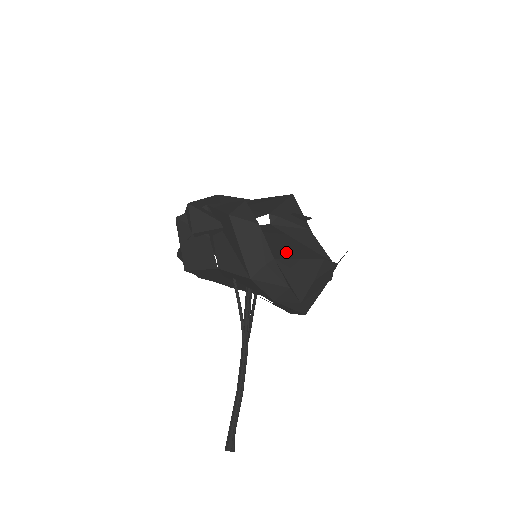
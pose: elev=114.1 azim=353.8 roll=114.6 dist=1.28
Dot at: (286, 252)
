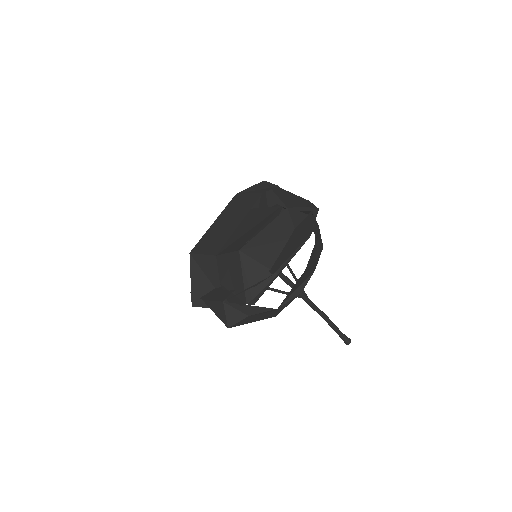
Dot at: occluded
